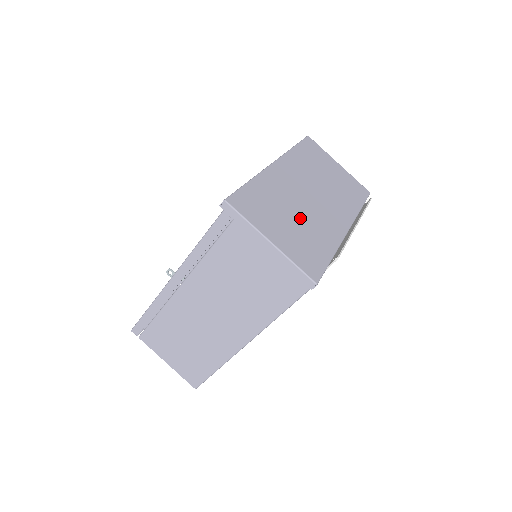
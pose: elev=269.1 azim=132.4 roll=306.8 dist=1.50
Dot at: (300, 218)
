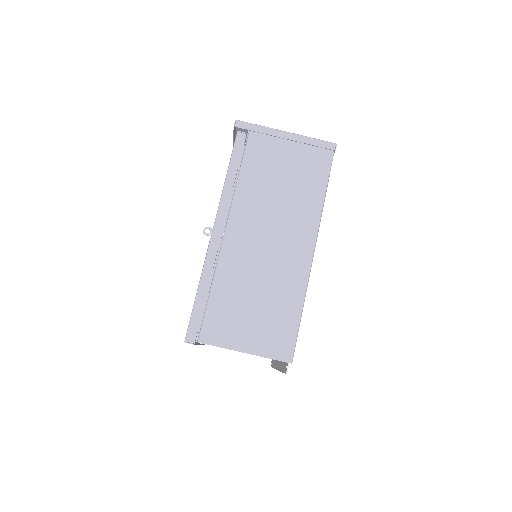
Dot at: occluded
